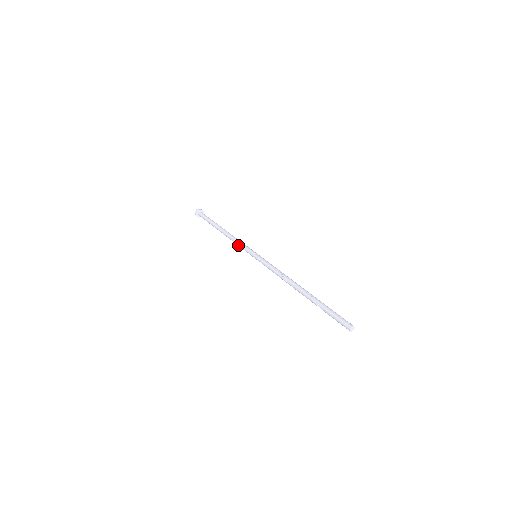
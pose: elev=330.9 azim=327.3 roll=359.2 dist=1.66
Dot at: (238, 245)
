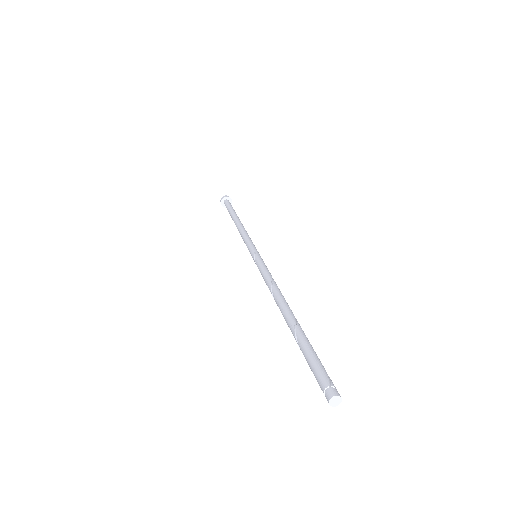
Dot at: (243, 240)
